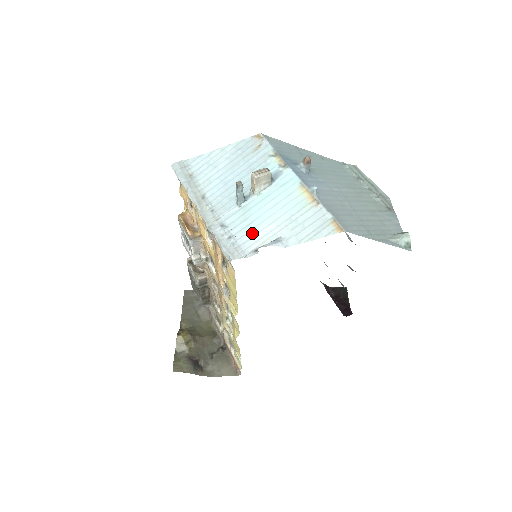
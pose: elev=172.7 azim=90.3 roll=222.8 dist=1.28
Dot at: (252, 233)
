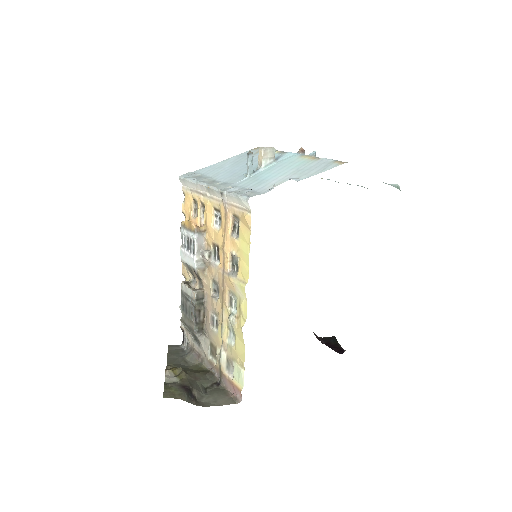
Dot at: (265, 184)
